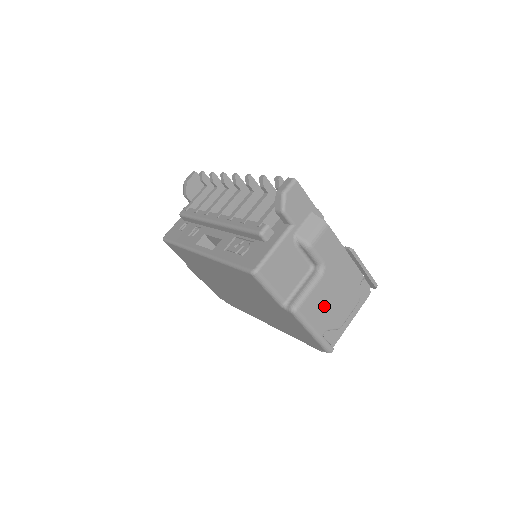
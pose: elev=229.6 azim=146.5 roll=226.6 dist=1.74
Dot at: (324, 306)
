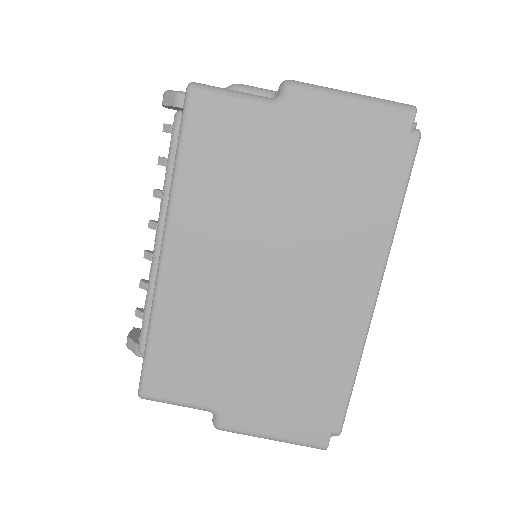
Dot at: occluded
